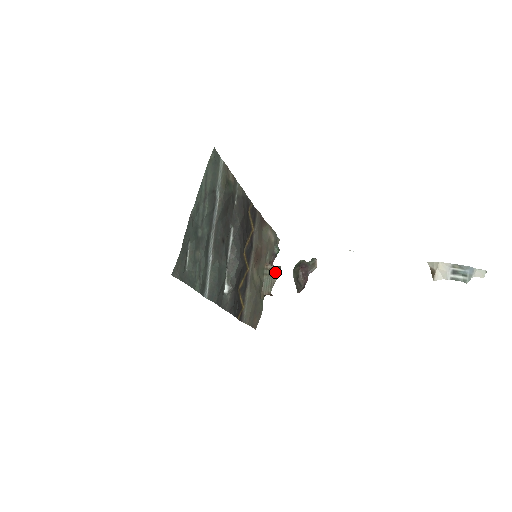
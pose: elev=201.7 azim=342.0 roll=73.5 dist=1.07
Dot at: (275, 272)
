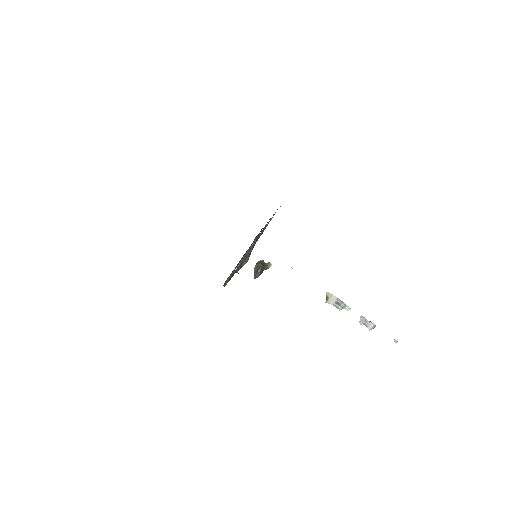
Dot at: (246, 261)
